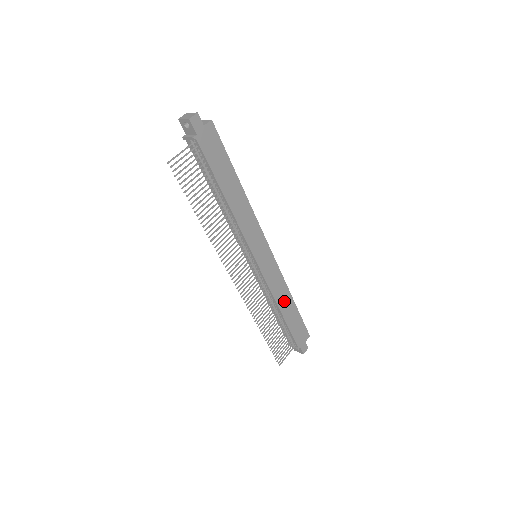
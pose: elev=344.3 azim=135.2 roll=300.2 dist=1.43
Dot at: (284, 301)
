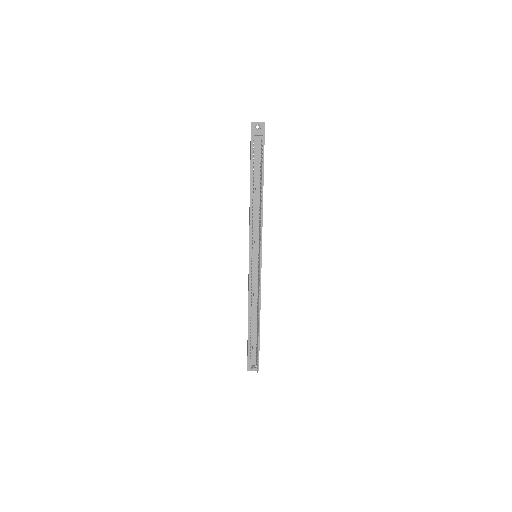
Dot at: occluded
